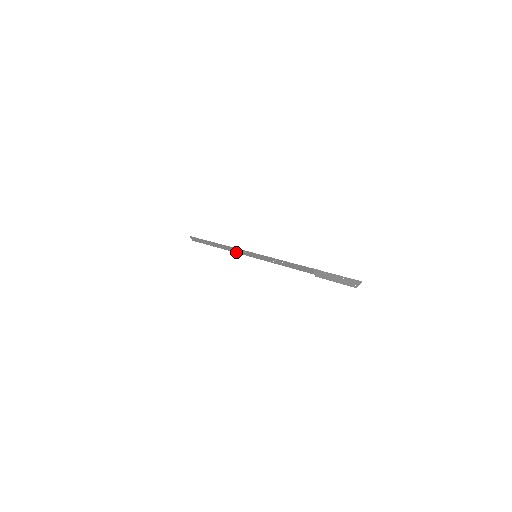
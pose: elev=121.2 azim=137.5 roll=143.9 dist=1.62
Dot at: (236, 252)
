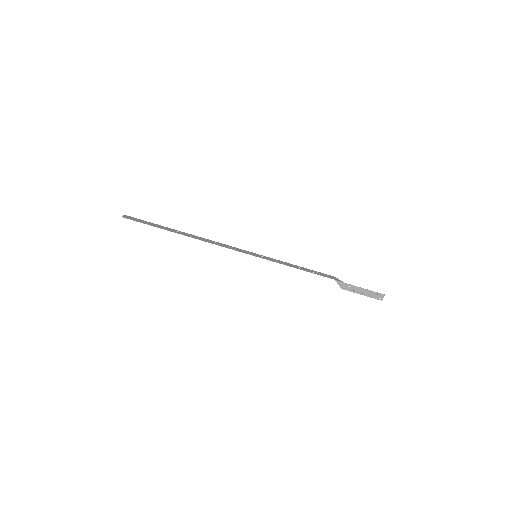
Dot at: (219, 243)
